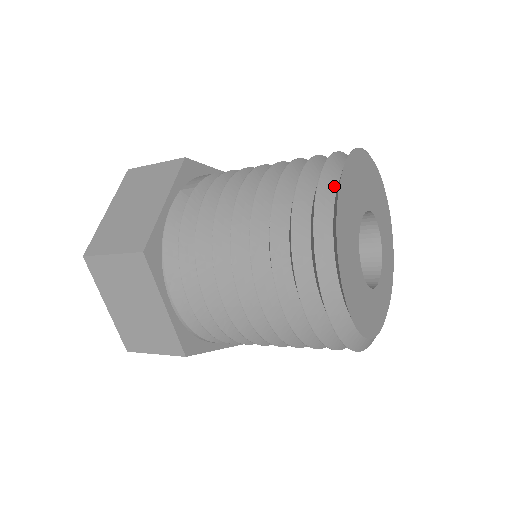
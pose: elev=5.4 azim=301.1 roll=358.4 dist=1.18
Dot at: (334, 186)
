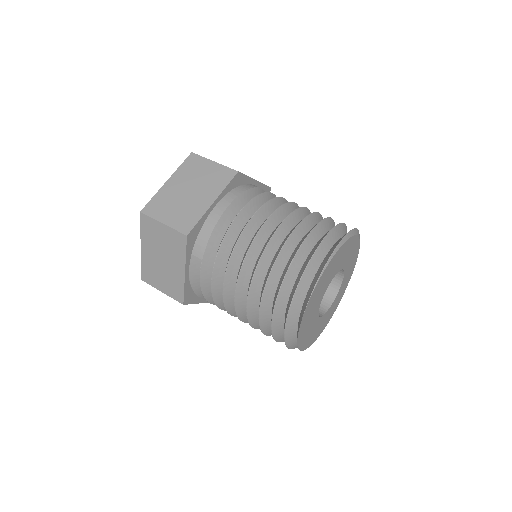
Dot at: (298, 313)
